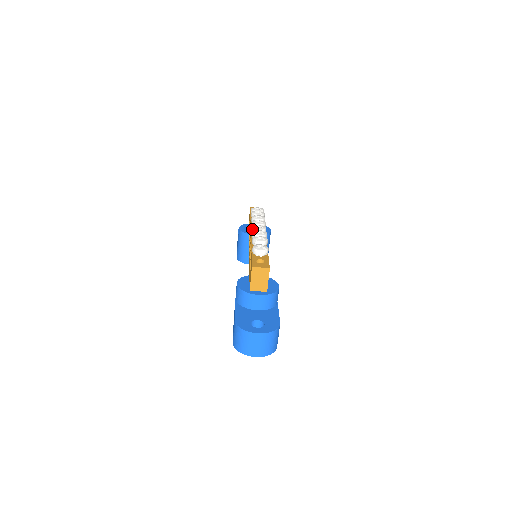
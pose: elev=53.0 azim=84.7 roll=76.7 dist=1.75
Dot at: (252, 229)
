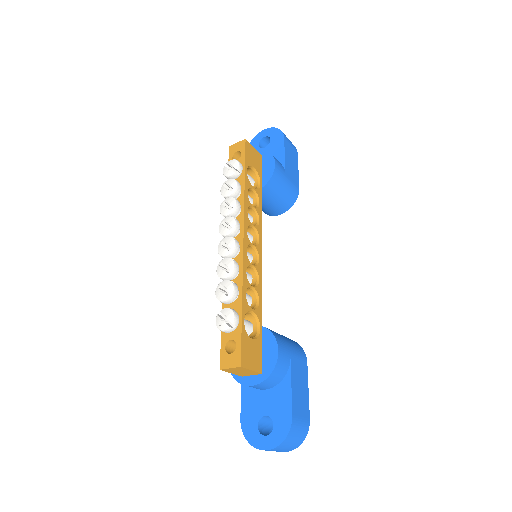
Dot at: occluded
